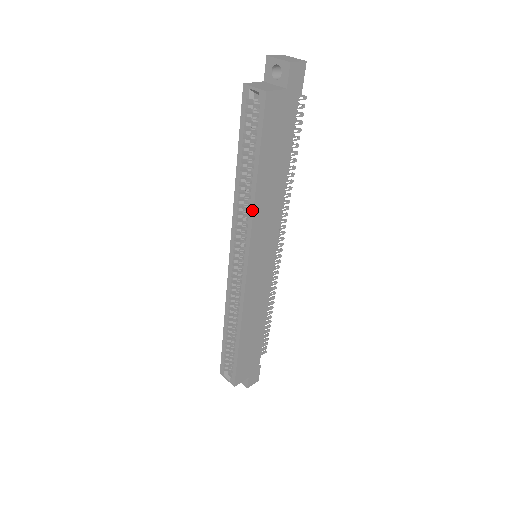
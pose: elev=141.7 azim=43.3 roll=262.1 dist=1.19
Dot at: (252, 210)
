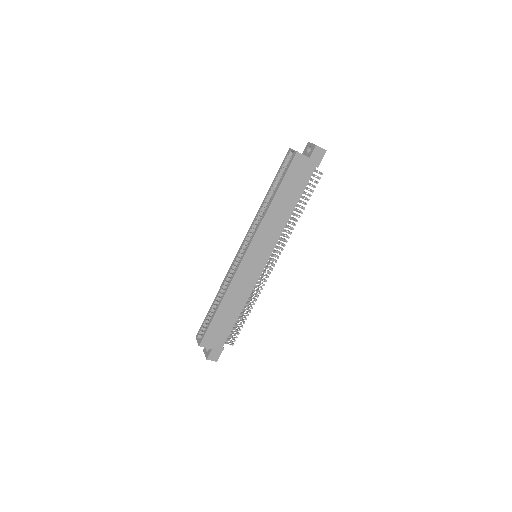
Dot at: (264, 216)
